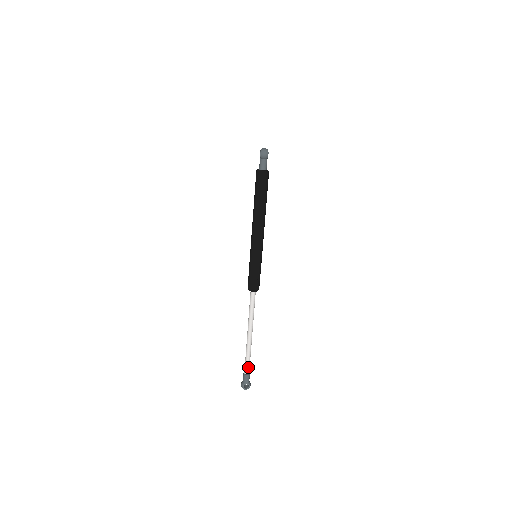
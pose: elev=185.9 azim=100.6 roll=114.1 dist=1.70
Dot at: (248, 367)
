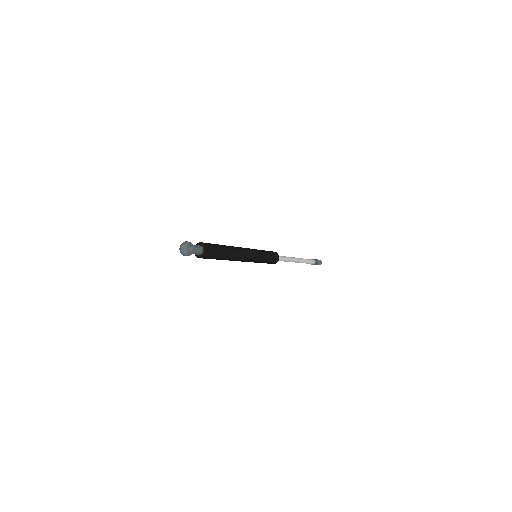
Dot at: occluded
